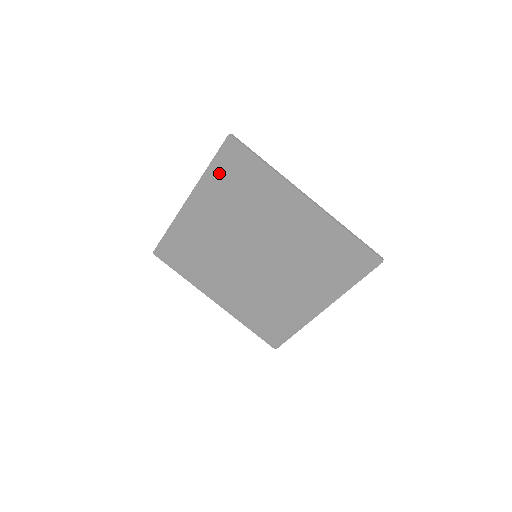
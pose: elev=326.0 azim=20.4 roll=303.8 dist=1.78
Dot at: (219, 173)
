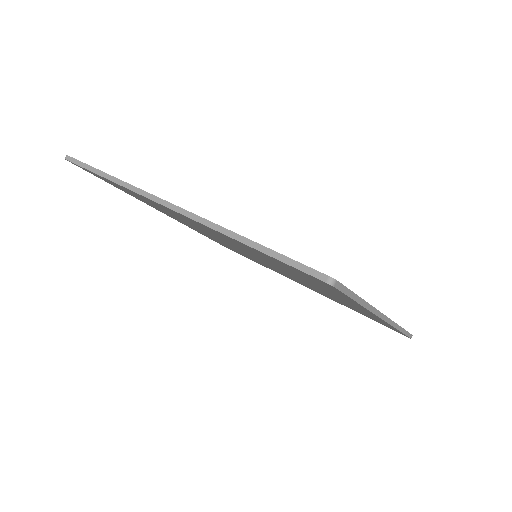
Dot at: (262, 254)
